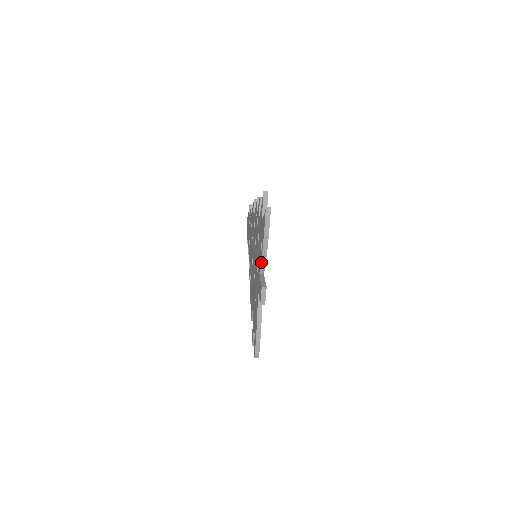
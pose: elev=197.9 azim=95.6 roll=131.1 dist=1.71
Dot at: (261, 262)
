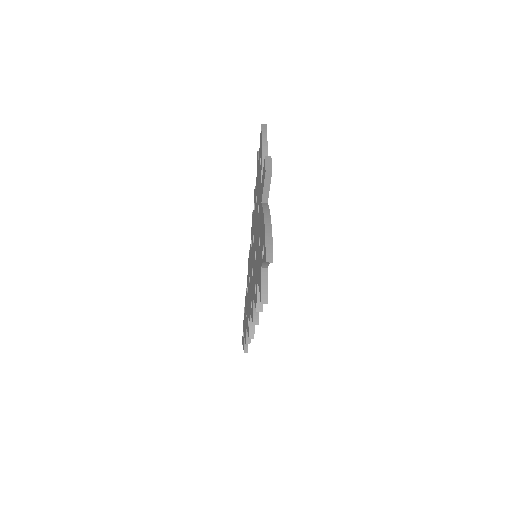
Dot at: (262, 167)
